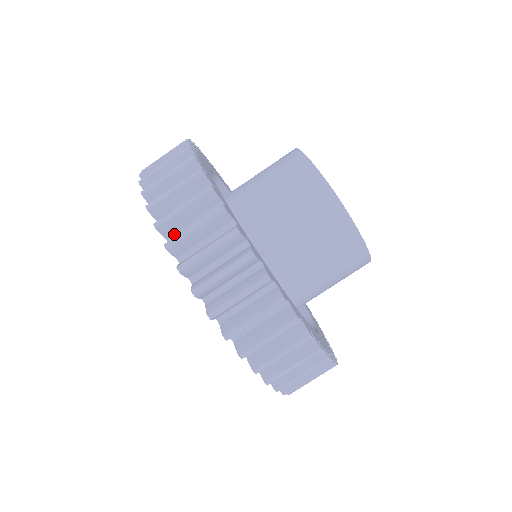
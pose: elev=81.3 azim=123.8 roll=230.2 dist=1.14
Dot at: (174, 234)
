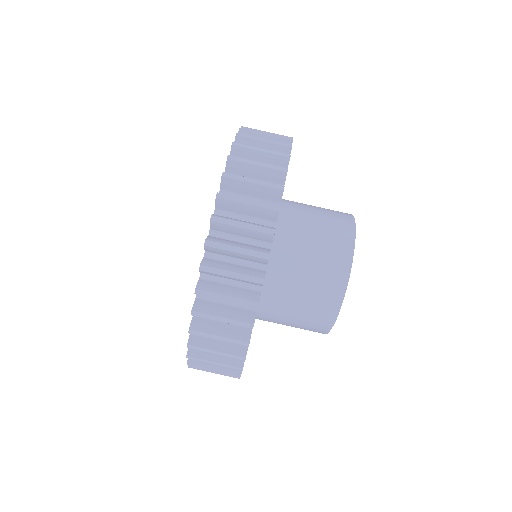
Dot at: occluded
